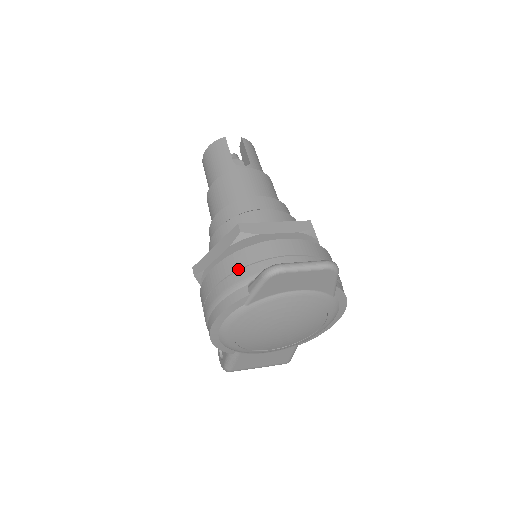
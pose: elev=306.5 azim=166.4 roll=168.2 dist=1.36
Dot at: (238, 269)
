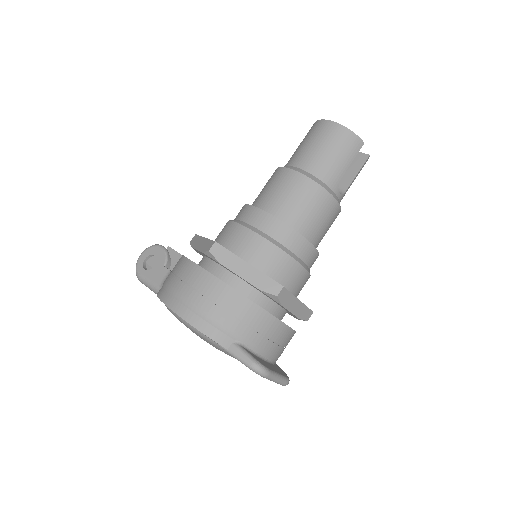
Dot at: (243, 321)
